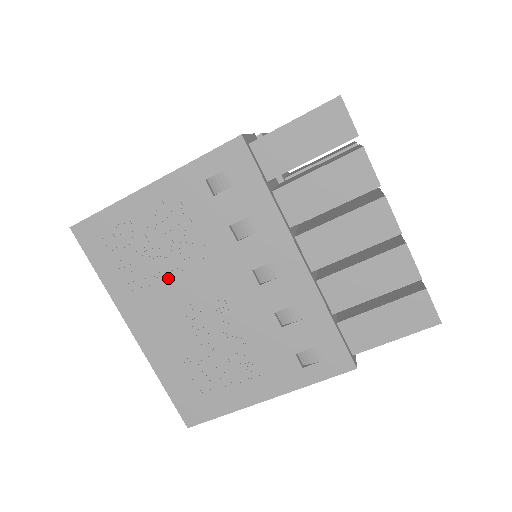
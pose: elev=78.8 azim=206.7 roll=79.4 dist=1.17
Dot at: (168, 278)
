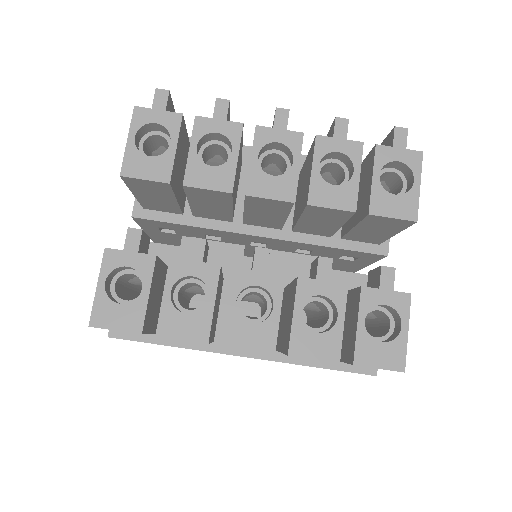
Dot at: occluded
